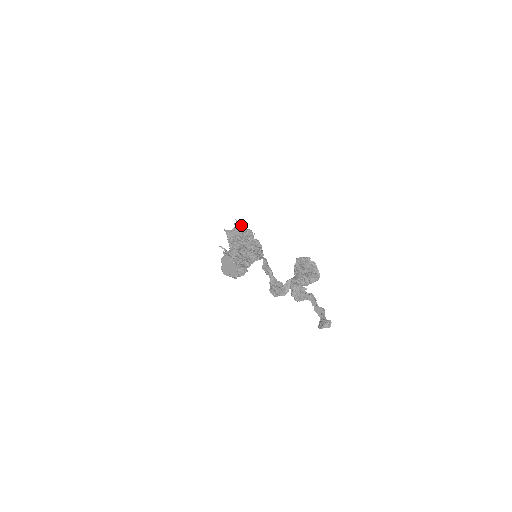
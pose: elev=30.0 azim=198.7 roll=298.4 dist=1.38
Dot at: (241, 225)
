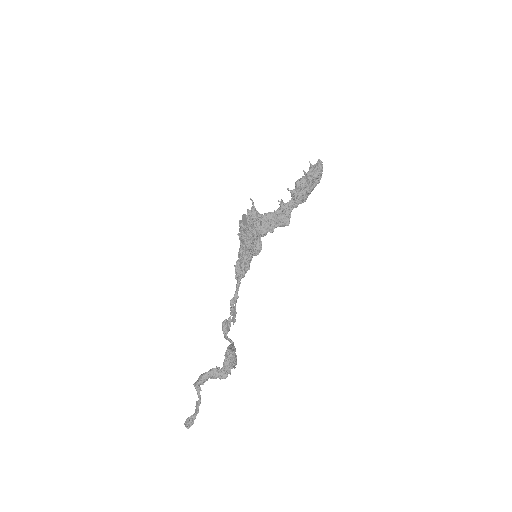
Dot at: (247, 239)
